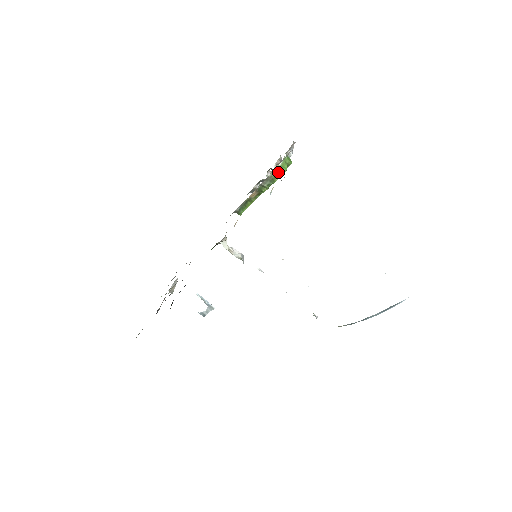
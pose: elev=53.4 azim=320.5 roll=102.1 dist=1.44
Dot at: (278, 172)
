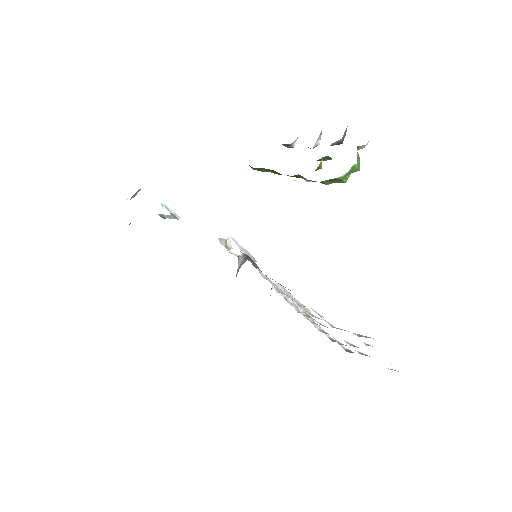
Dot at: (334, 180)
